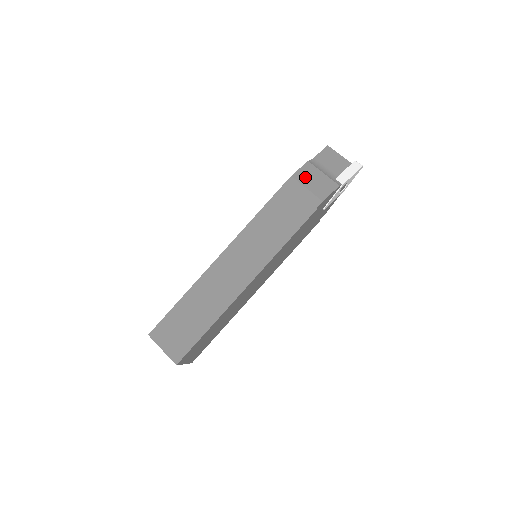
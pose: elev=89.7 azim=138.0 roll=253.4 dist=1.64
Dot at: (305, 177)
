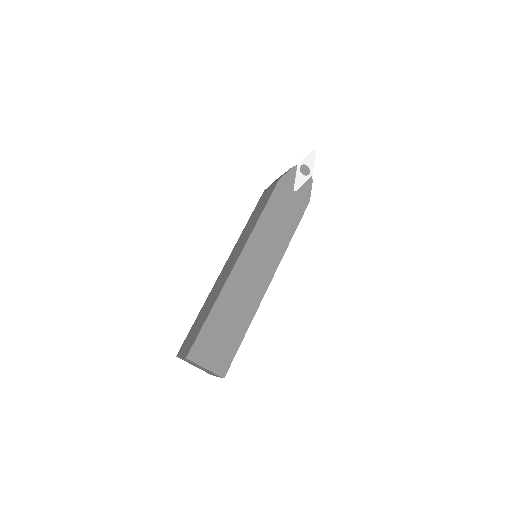
Dot at: occluded
